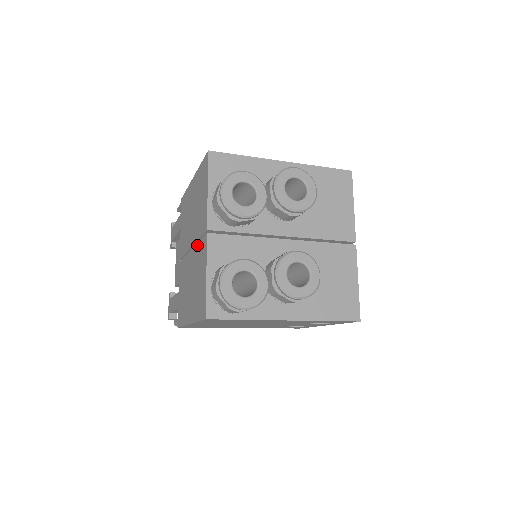
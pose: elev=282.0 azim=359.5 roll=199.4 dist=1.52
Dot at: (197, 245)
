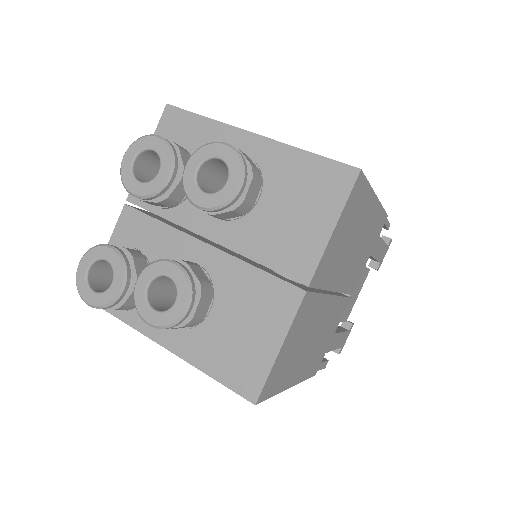
Dot at: occluded
